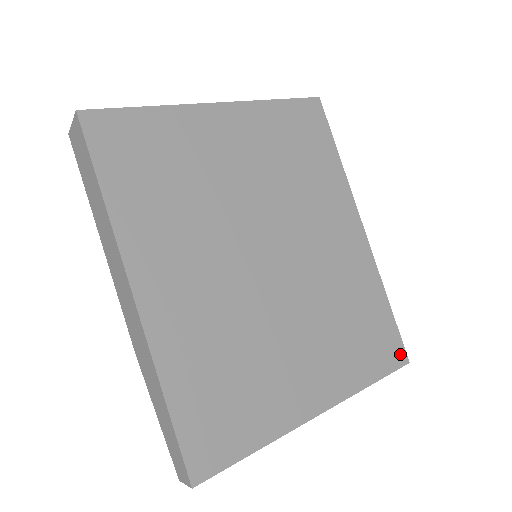
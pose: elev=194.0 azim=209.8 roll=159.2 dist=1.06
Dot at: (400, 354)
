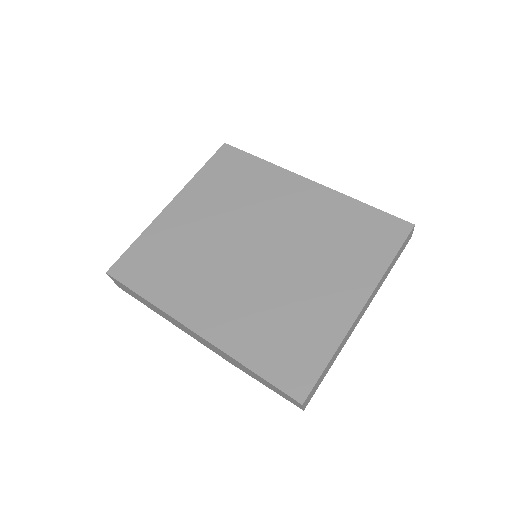
Dot at: (402, 226)
